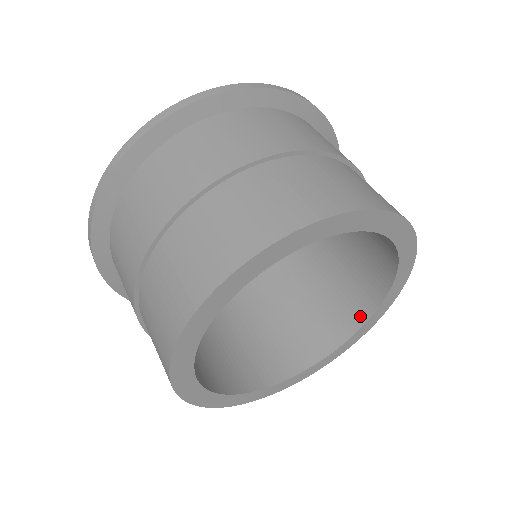
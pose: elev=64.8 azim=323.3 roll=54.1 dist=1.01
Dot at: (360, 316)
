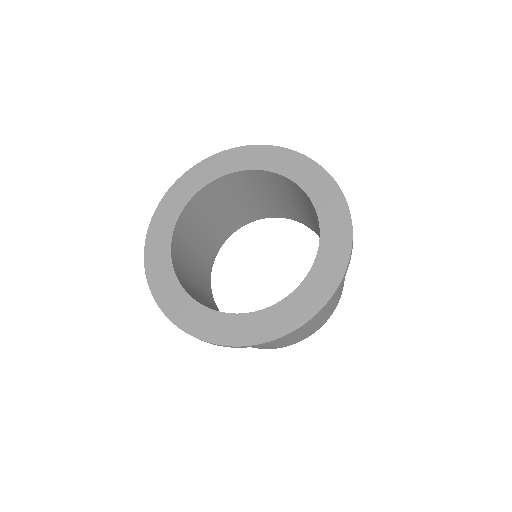
Dot at: (277, 215)
